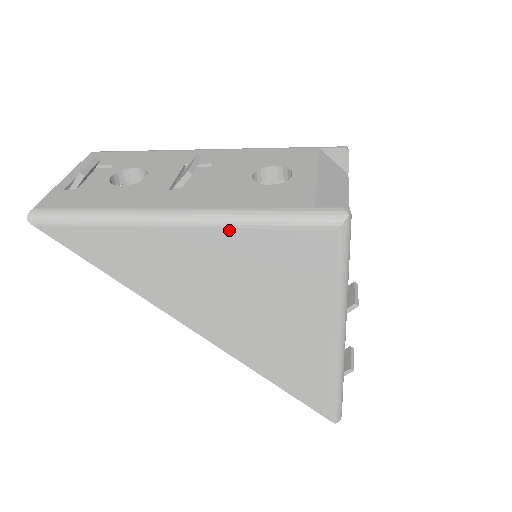
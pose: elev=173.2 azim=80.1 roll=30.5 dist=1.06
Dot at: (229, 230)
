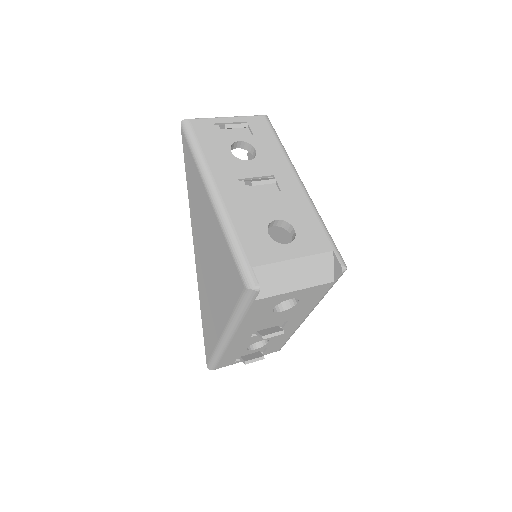
Dot at: (220, 228)
